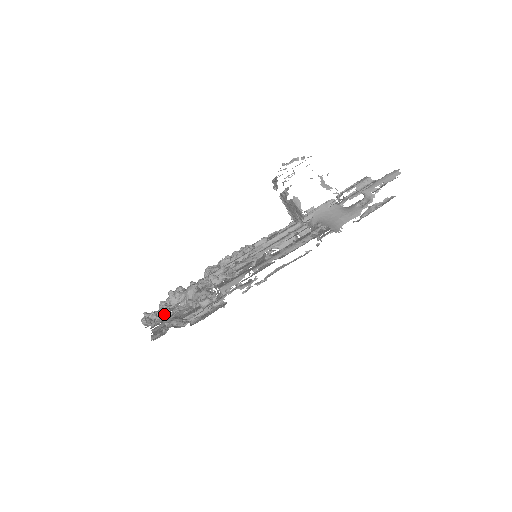
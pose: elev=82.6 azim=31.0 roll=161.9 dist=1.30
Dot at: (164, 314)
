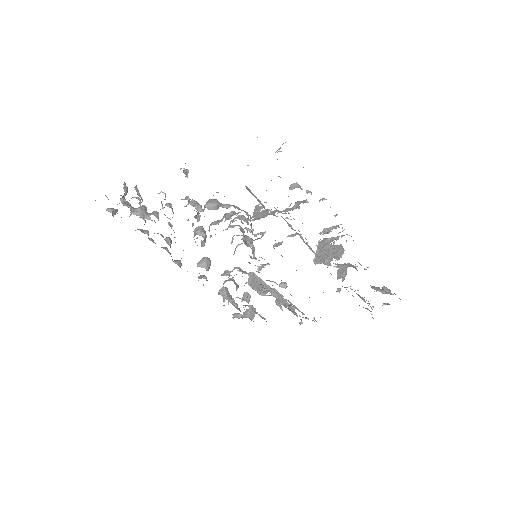
Dot at: occluded
